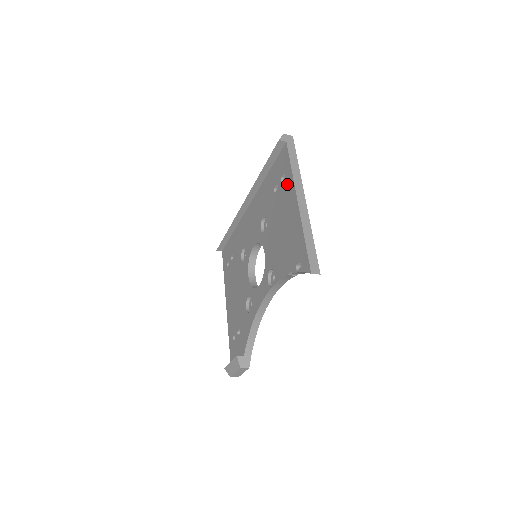
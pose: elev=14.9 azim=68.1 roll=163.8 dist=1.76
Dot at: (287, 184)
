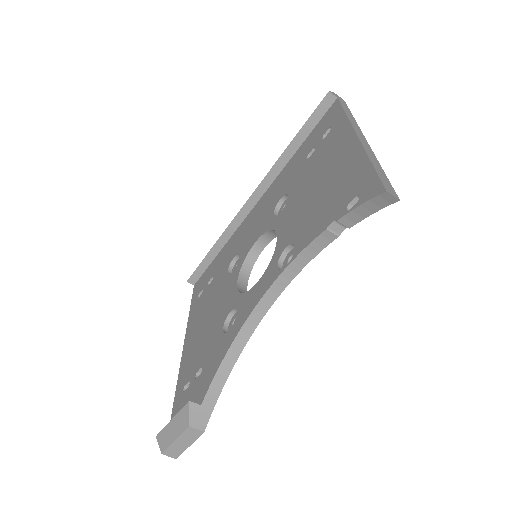
Dot at: (335, 132)
